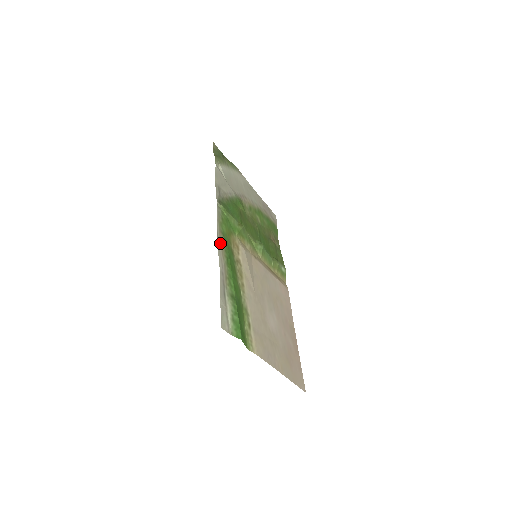
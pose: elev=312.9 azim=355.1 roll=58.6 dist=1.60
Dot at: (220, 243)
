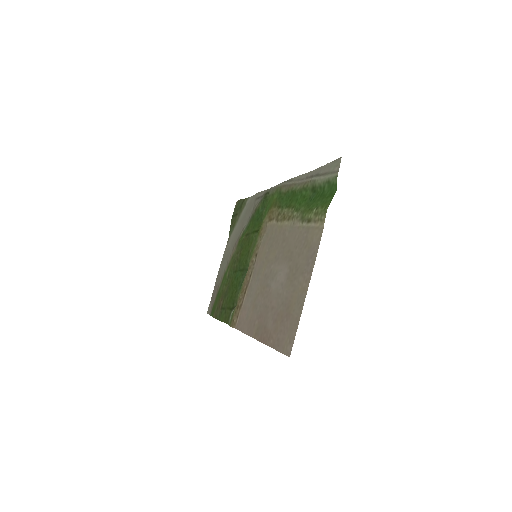
Dot at: (288, 184)
